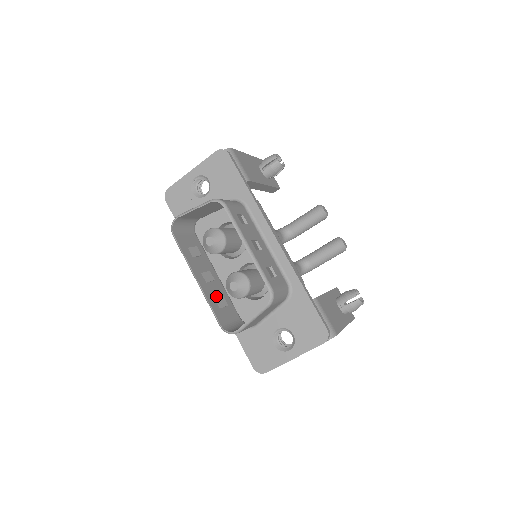
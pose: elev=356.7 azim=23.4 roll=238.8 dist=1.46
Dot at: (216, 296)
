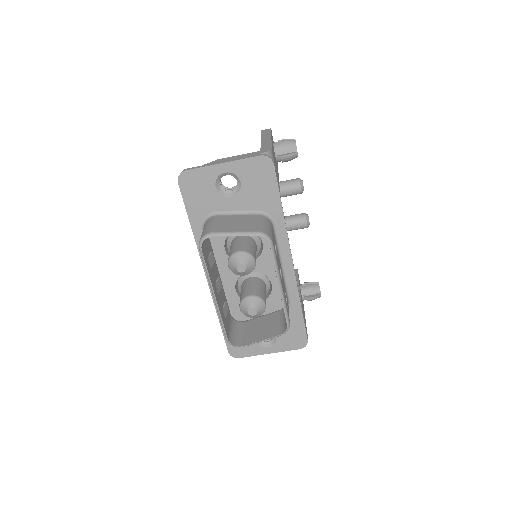
Dot at: (222, 305)
